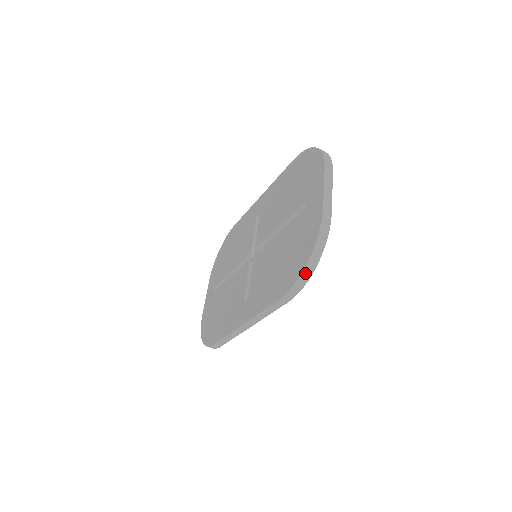
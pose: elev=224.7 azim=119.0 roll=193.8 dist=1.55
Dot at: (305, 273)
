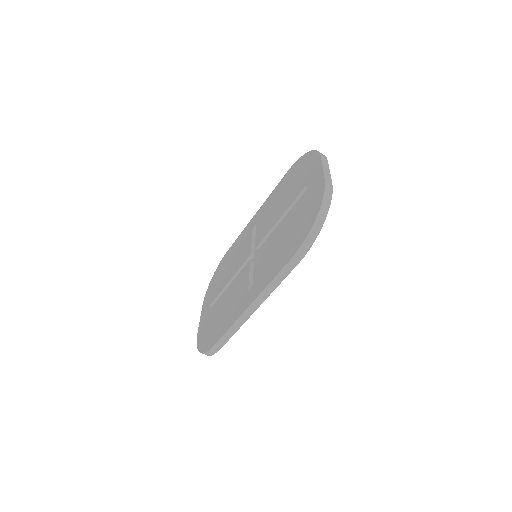
Dot at: (314, 229)
